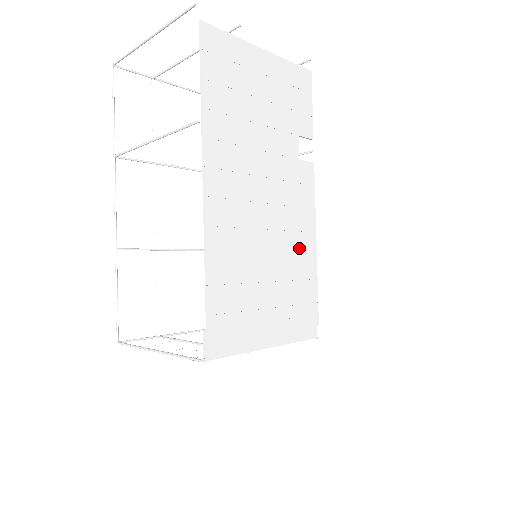
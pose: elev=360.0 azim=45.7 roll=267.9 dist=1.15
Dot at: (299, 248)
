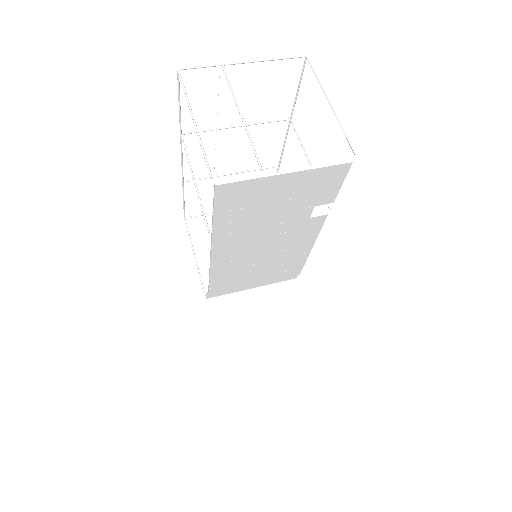
Dot at: (293, 253)
